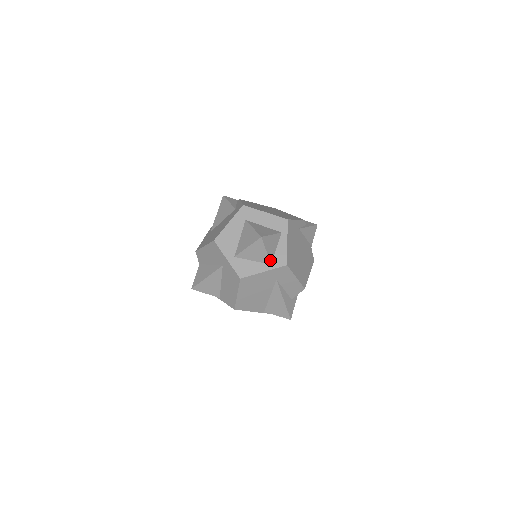
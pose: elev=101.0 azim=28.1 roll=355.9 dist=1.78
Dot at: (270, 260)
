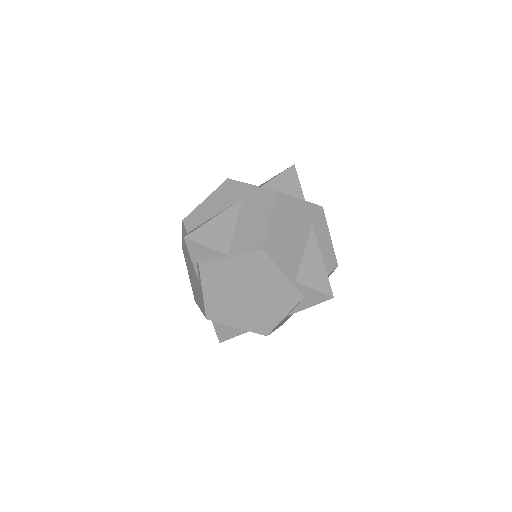
Dot at: (303, 196)
